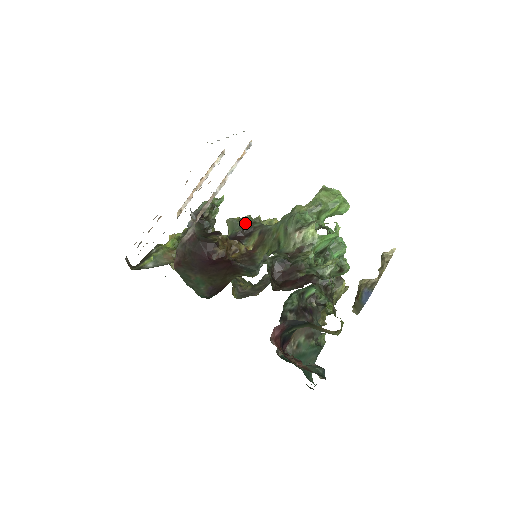
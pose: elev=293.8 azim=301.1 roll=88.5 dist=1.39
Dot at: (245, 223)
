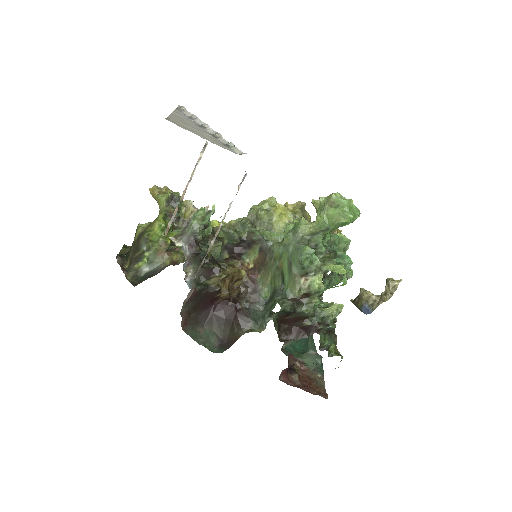
Dot at: (242, 230)
